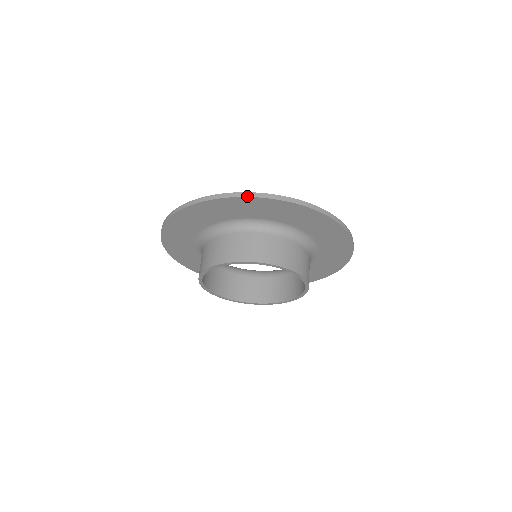
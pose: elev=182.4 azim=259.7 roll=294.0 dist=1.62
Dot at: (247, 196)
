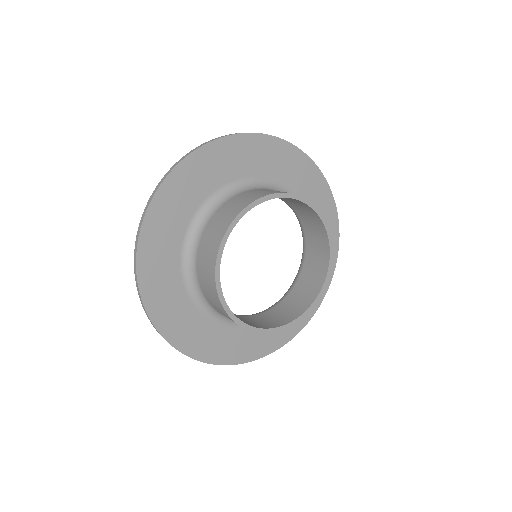
Dot at: occluded
